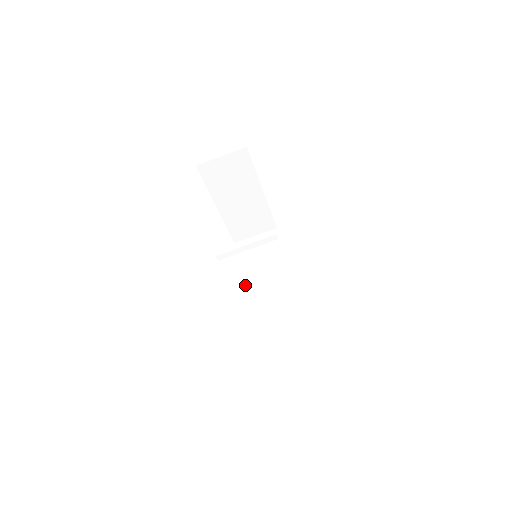
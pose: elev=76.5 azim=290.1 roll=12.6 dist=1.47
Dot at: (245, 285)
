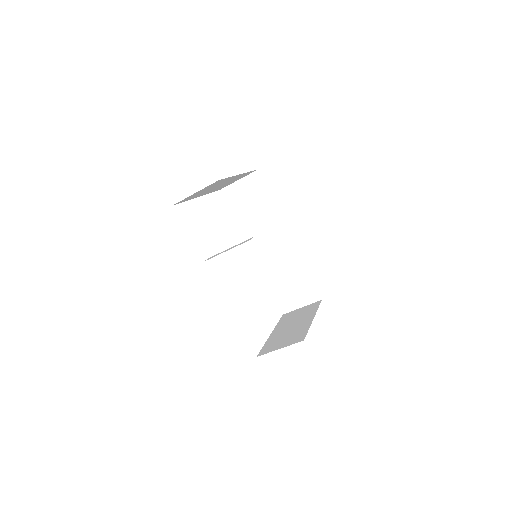
Dot at: (245, 239)
